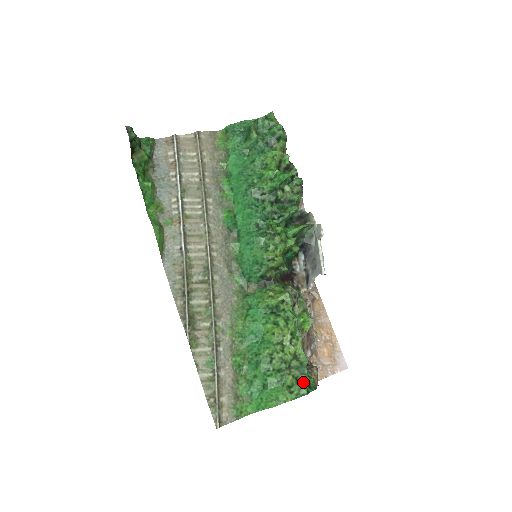
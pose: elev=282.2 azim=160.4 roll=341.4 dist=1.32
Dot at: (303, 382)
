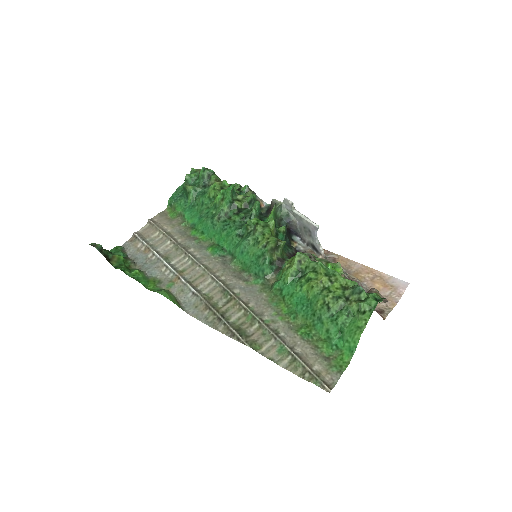
Dot at: (366, 298)
